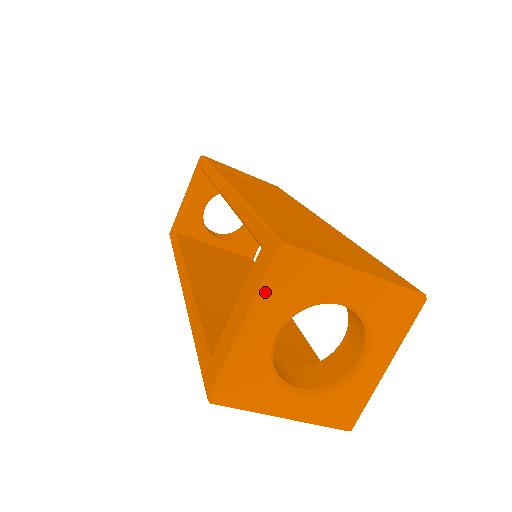
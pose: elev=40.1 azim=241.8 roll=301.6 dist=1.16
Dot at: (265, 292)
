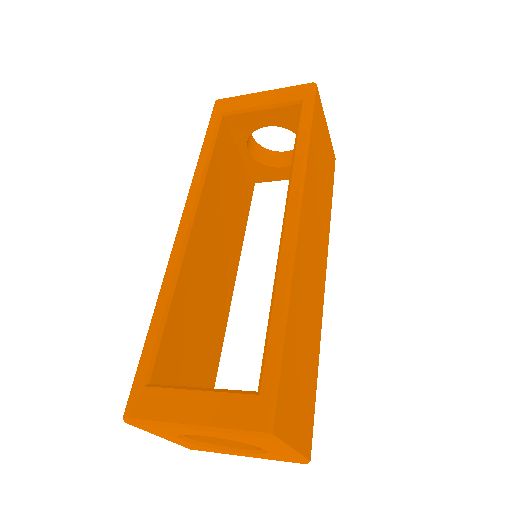
Dot at: (228, 434)
